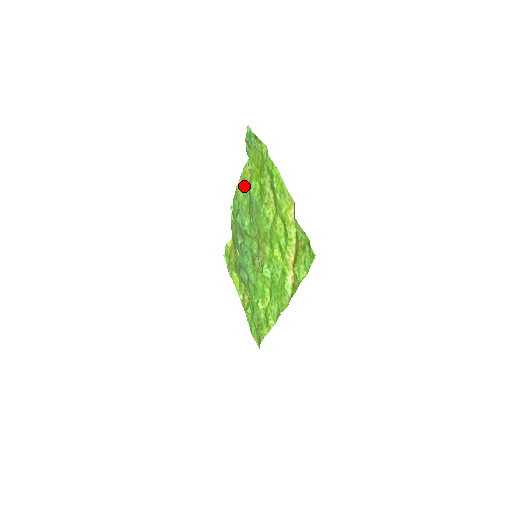
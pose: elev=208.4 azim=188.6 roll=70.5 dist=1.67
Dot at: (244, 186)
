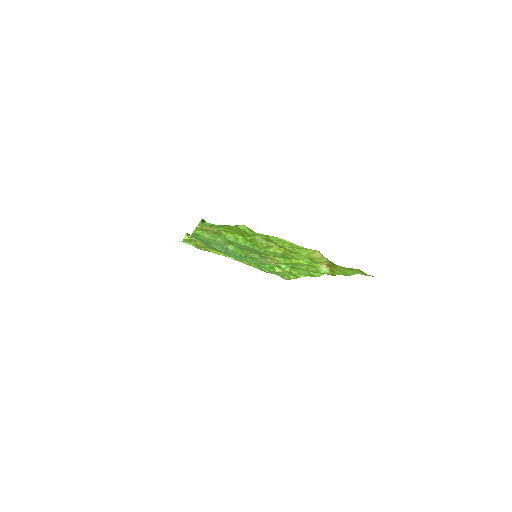
Dot at: (207, 232)
